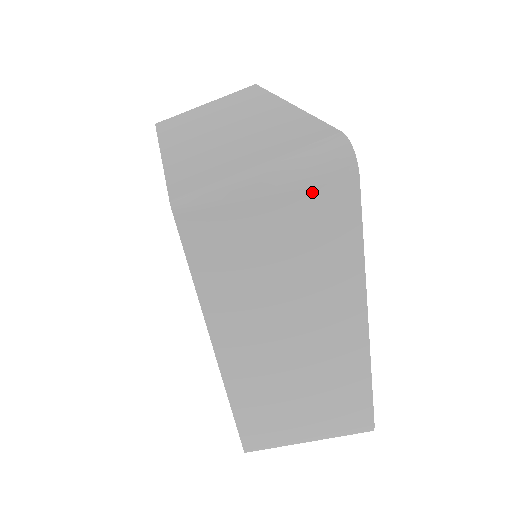
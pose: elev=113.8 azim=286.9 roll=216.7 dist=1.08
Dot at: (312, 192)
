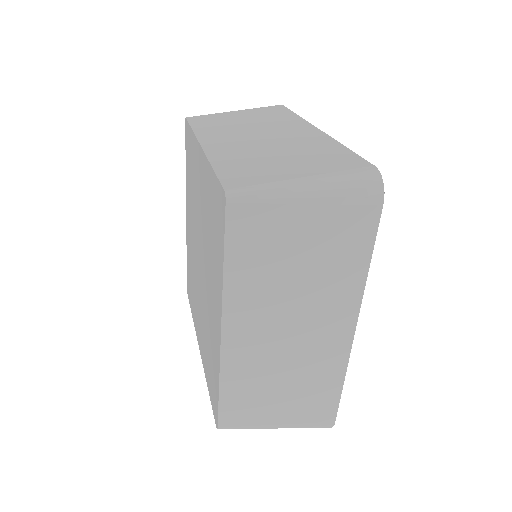
Dot at: (343, 209)
